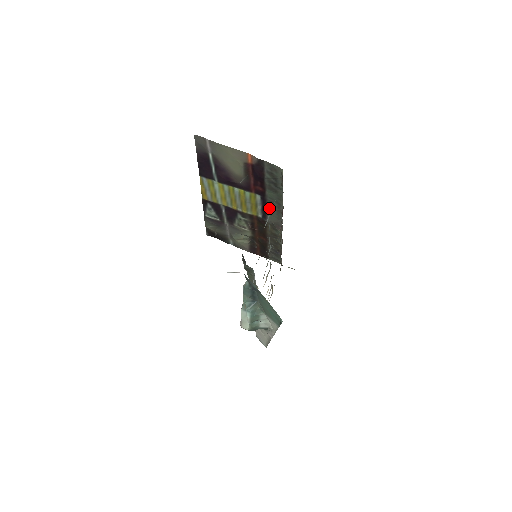
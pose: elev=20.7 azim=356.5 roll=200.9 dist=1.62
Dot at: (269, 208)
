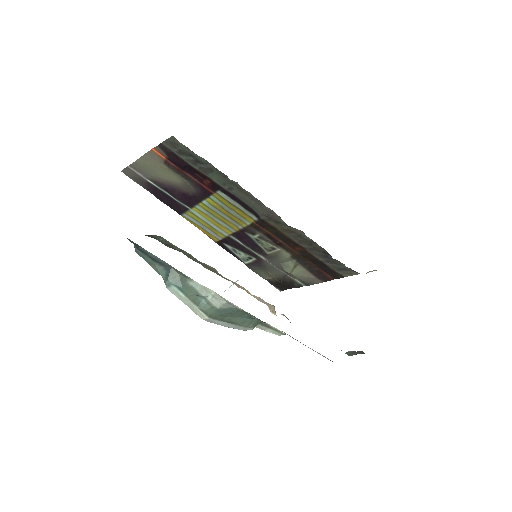
Dot at: occluded
